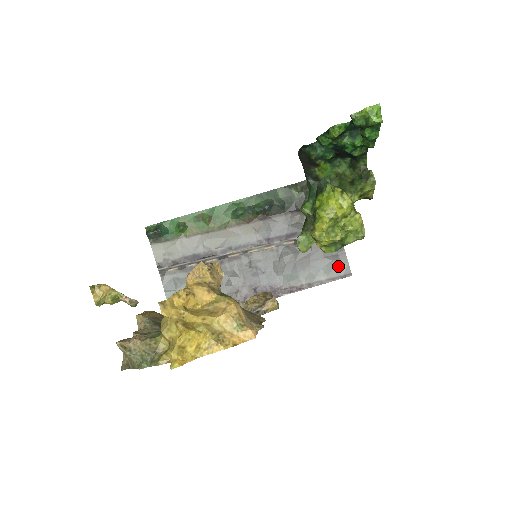
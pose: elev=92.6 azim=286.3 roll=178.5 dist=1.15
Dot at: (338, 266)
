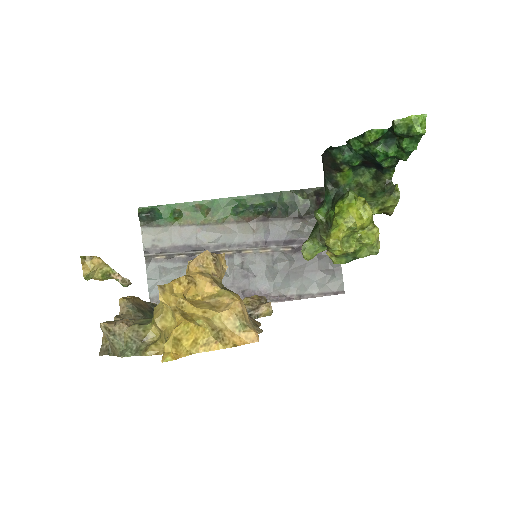
Dot at: (332, 281)
